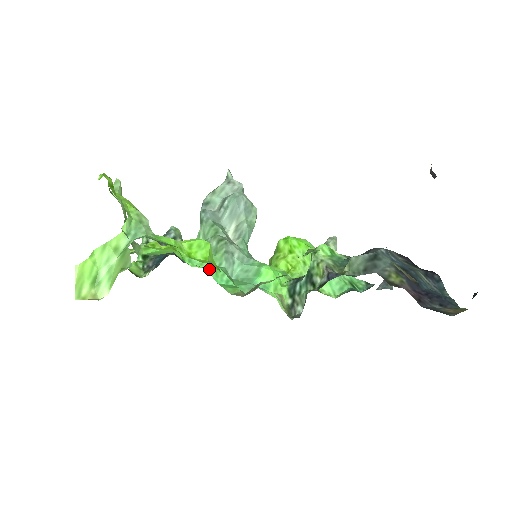
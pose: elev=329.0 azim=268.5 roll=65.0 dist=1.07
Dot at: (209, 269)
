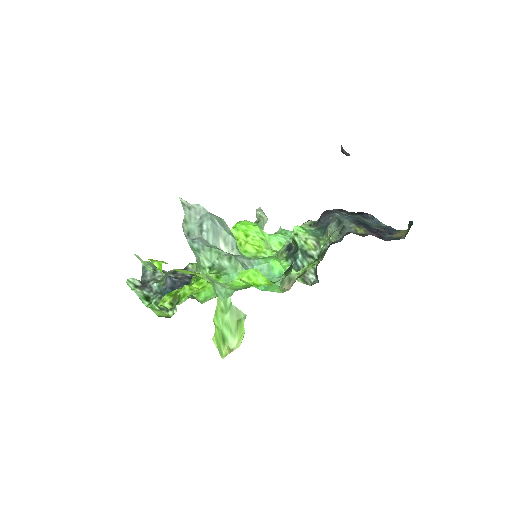
Dot at: occluded
